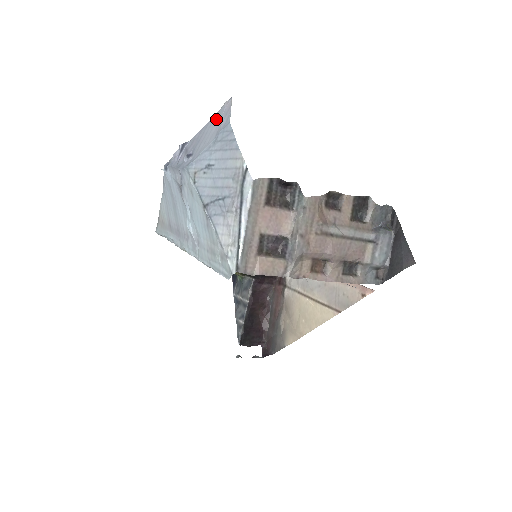
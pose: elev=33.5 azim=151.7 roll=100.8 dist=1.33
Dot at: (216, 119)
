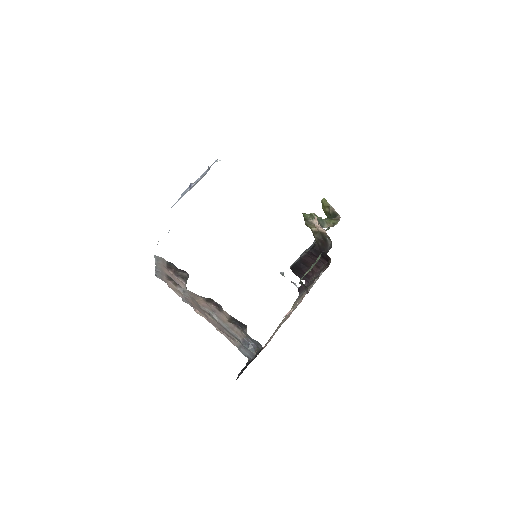
Dot at: occluded
